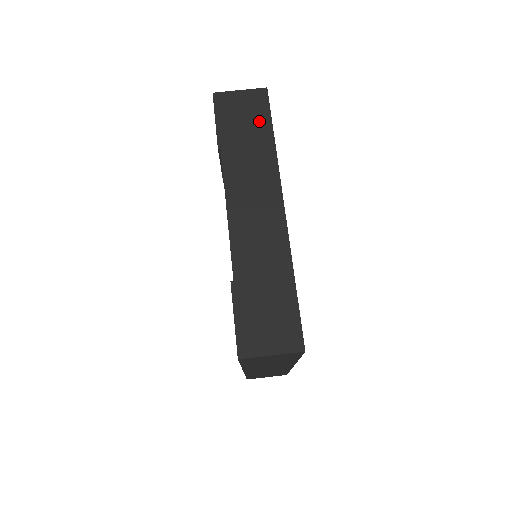
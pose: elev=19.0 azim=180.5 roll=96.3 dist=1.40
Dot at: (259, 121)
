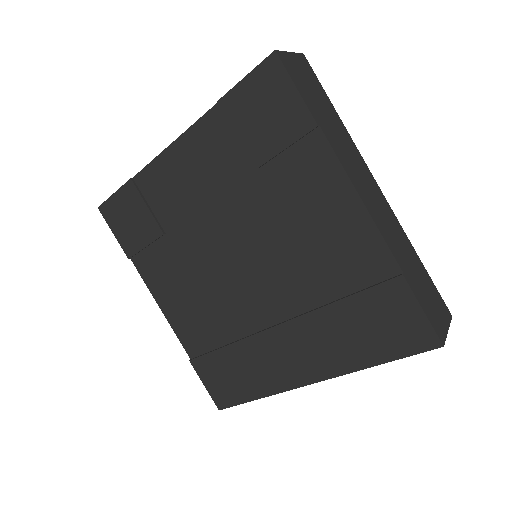
Dot at: (321, 94)
